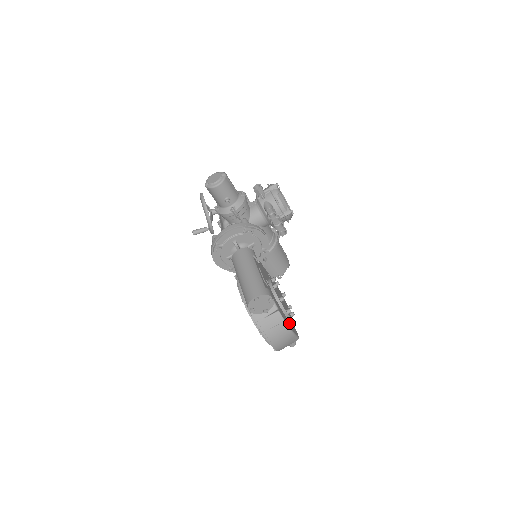
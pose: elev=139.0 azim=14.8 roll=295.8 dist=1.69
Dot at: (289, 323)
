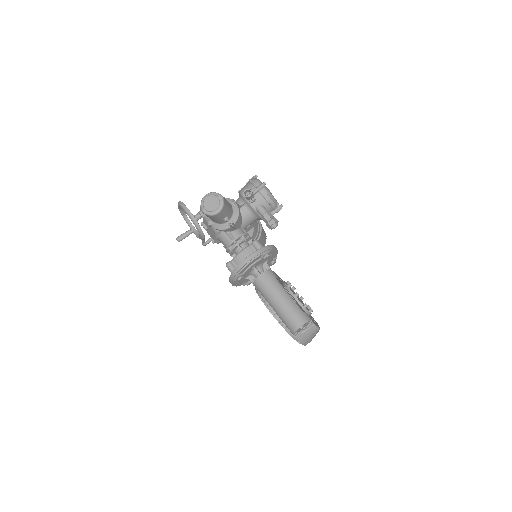
Dot at: (315, 322)
